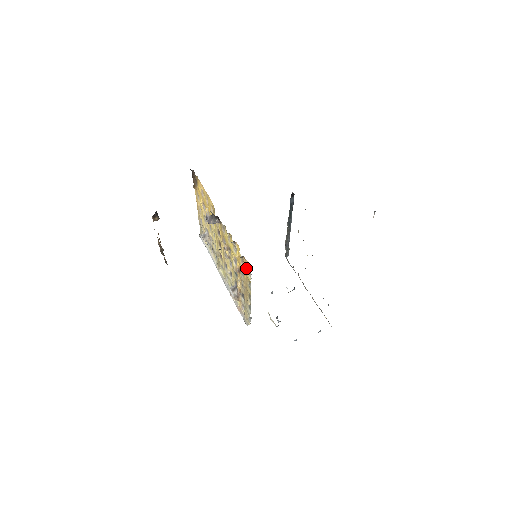
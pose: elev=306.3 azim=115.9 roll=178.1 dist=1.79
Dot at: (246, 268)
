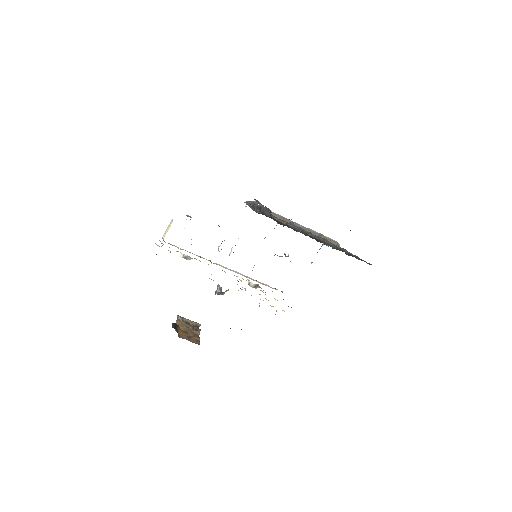
Dot at: occluded
